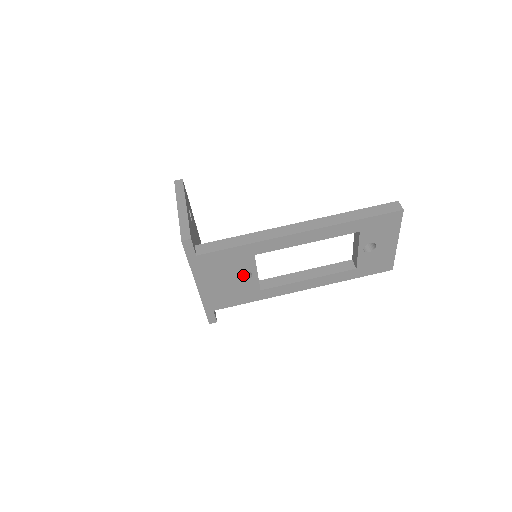
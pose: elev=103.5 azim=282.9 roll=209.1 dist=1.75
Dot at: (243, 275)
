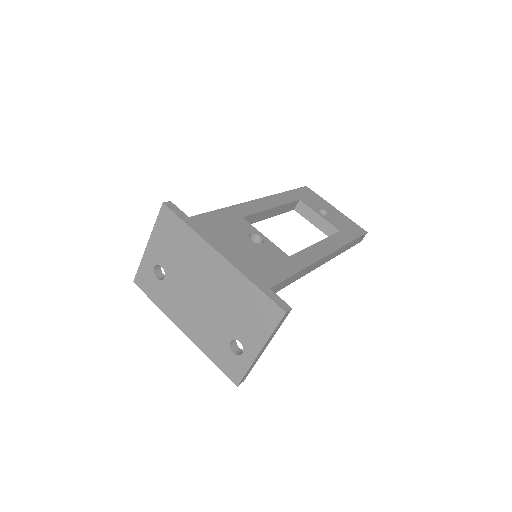
Dot at: occluded
